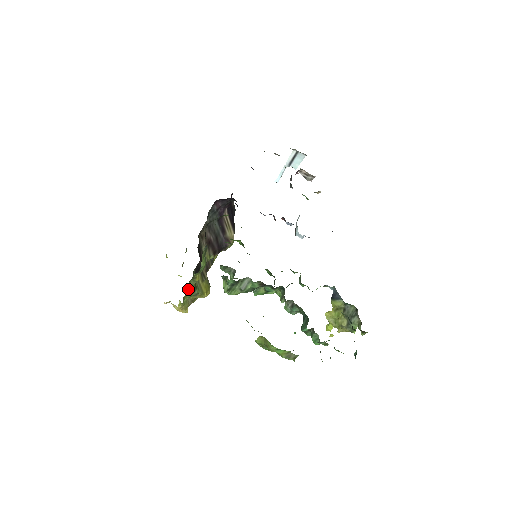
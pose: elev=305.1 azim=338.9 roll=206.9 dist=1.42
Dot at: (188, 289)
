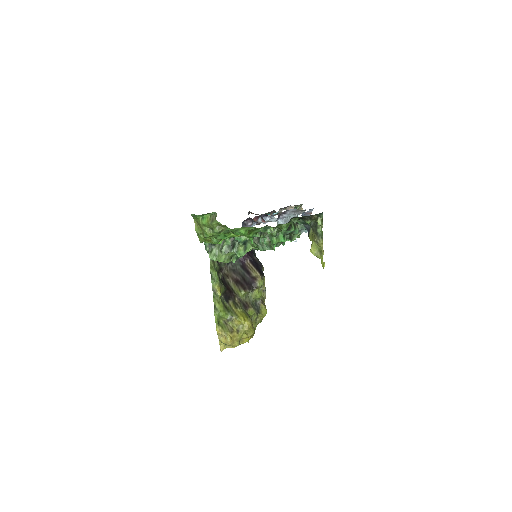
Dot at: (215, 304)
